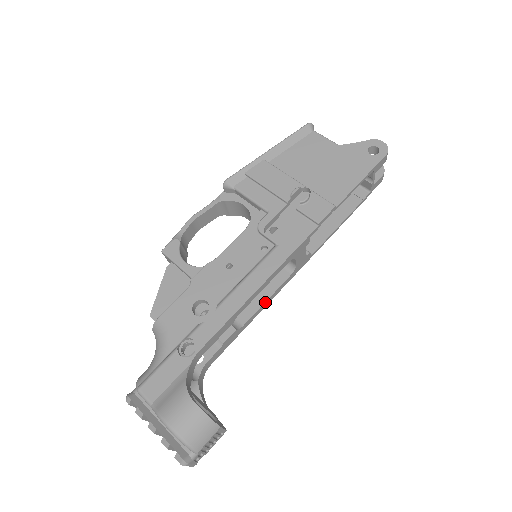
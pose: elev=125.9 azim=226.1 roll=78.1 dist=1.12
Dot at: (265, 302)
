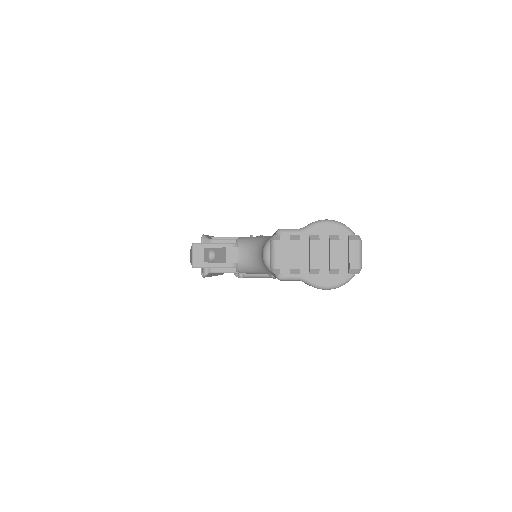
Dot at: occluded
